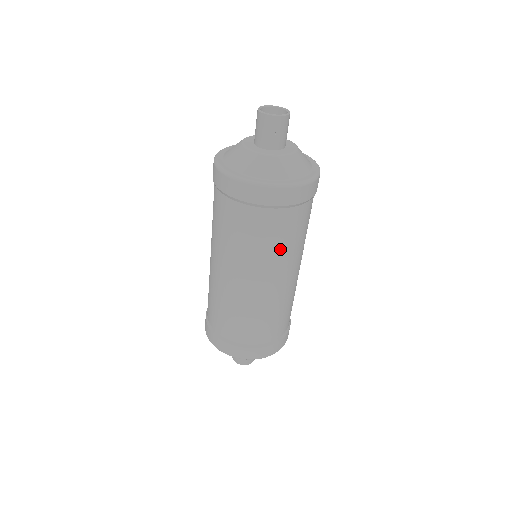
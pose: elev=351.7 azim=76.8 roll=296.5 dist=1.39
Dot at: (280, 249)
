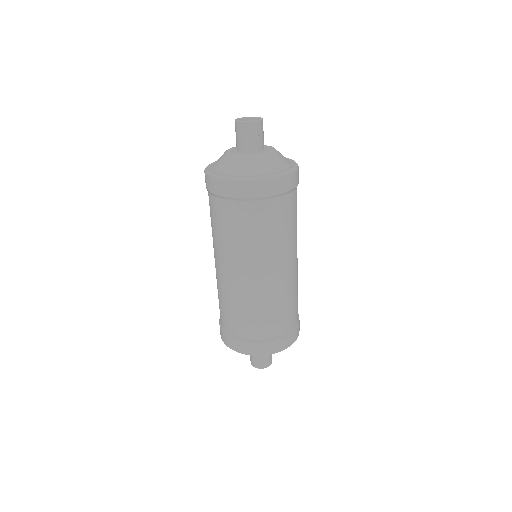
Dot at: (289, 233)
